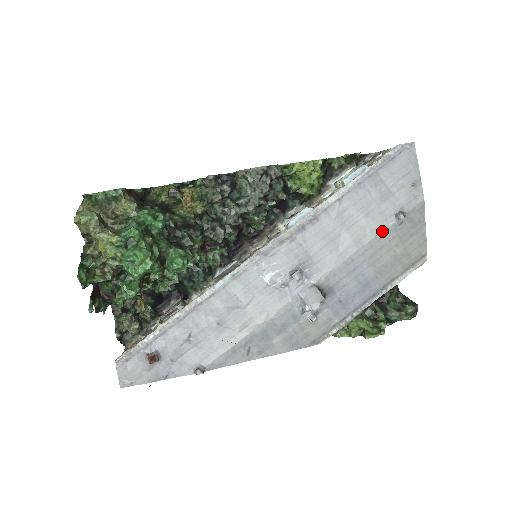
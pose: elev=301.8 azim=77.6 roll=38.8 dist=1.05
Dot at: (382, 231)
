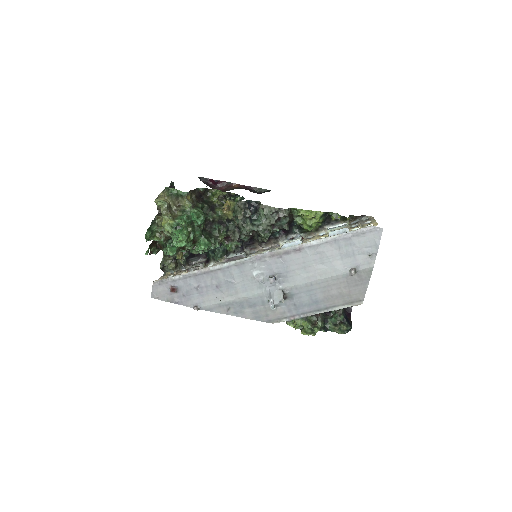
Dot at: (337, 275)
